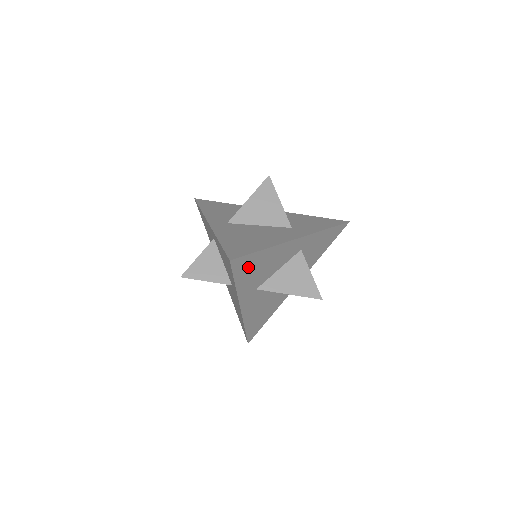
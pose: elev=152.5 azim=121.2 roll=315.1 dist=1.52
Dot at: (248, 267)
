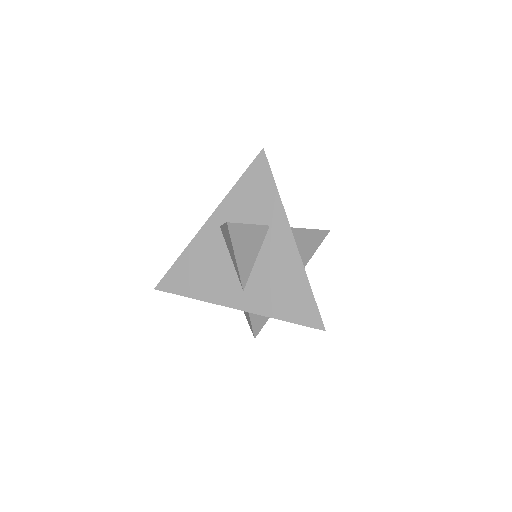
Dot at: occluded
